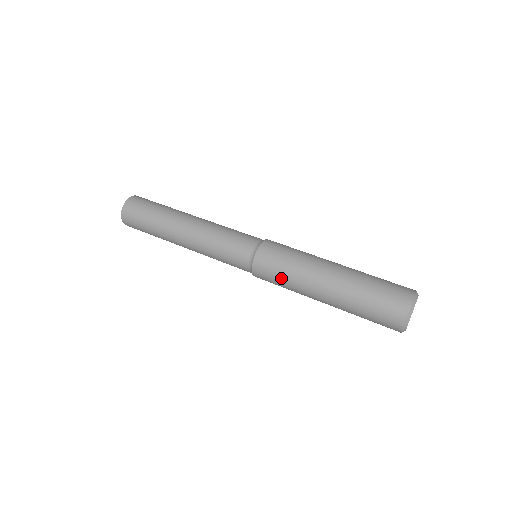
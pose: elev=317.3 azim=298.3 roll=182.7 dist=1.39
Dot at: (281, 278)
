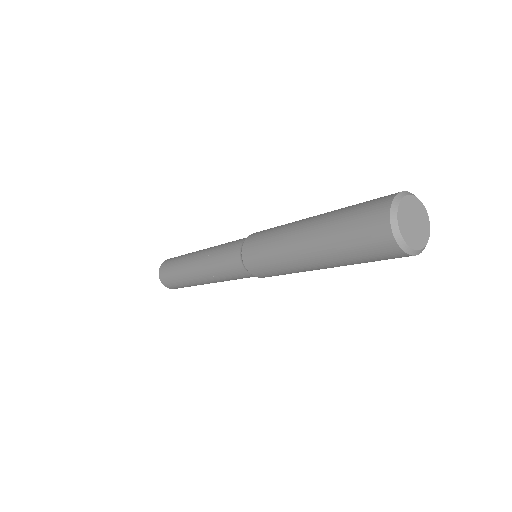
Dot at: (265, 245)
